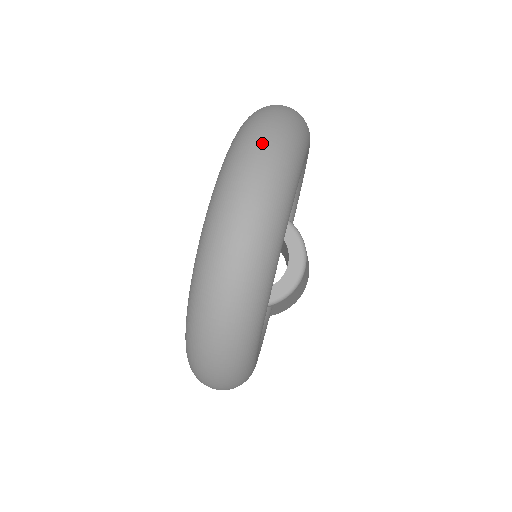
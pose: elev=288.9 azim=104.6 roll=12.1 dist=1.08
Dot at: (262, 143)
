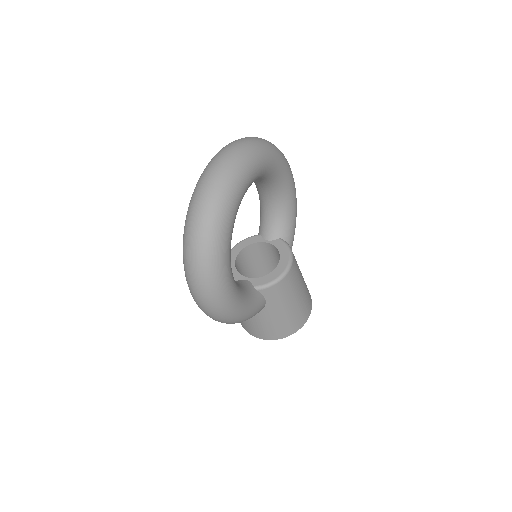
Dot at: (244, 138)
